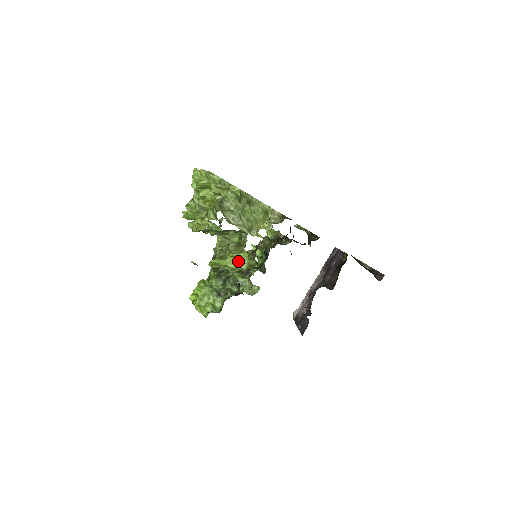
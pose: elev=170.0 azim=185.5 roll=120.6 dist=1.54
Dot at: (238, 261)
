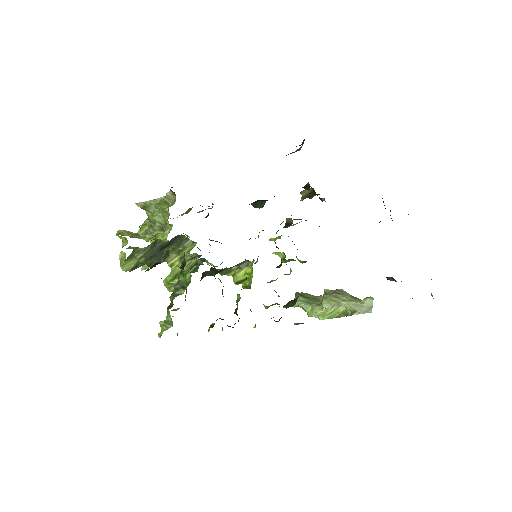
Dot at: occluded
